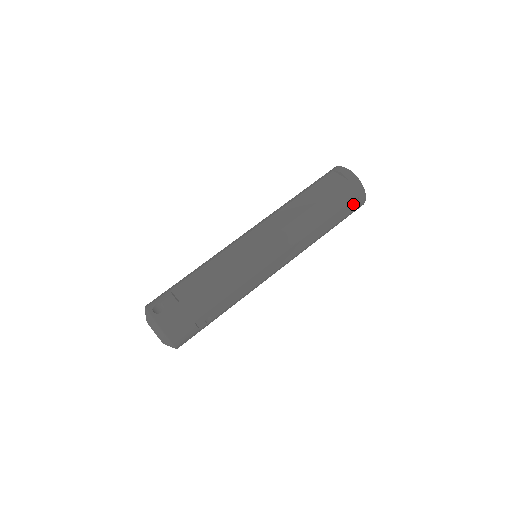
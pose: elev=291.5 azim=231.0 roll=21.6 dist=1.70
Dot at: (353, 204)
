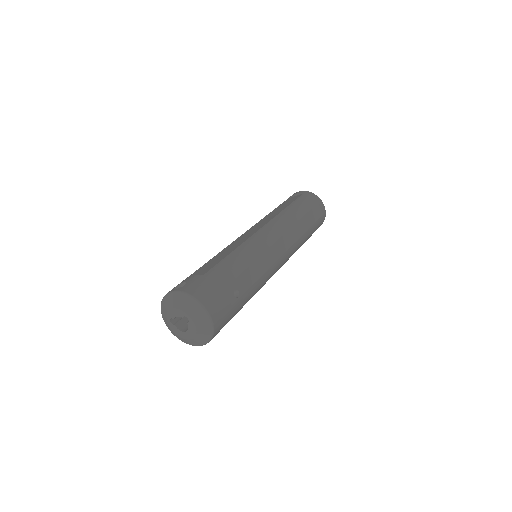
Dot at: (317, 209)
